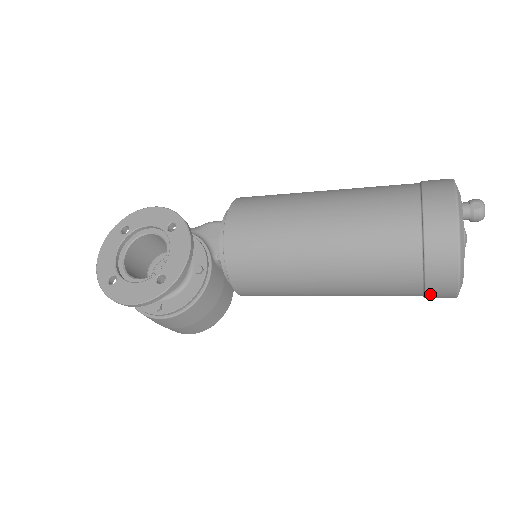
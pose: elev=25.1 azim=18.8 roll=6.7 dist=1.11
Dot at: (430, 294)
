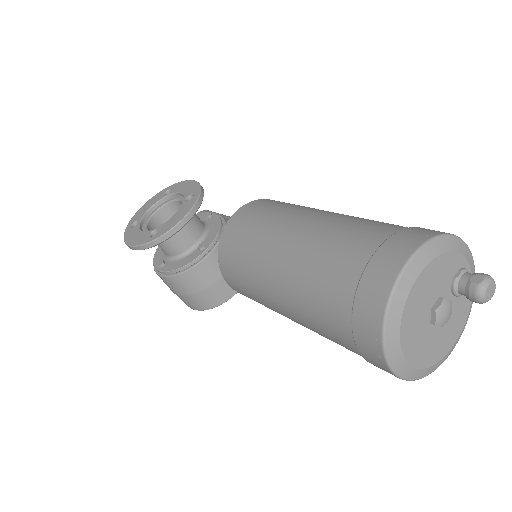
Dot at: (364, 354)
